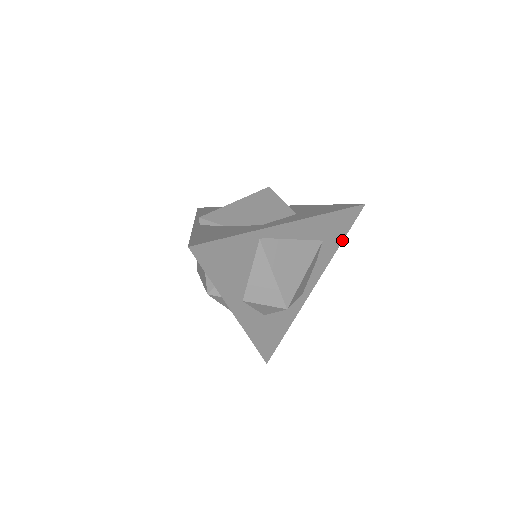
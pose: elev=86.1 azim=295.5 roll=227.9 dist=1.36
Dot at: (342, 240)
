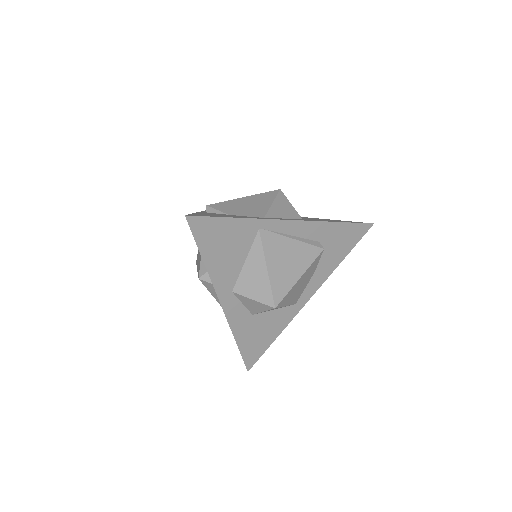
Dot at: (345, 256)
